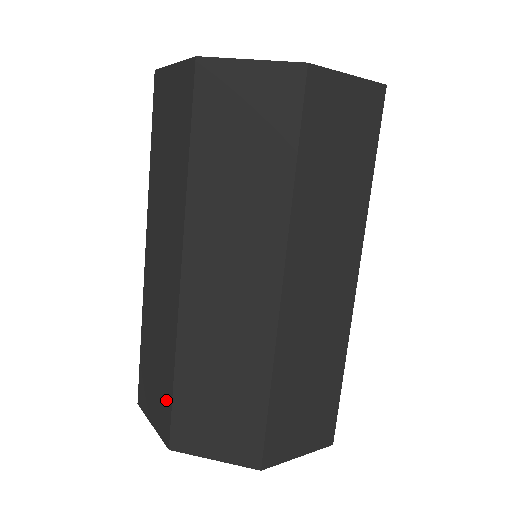
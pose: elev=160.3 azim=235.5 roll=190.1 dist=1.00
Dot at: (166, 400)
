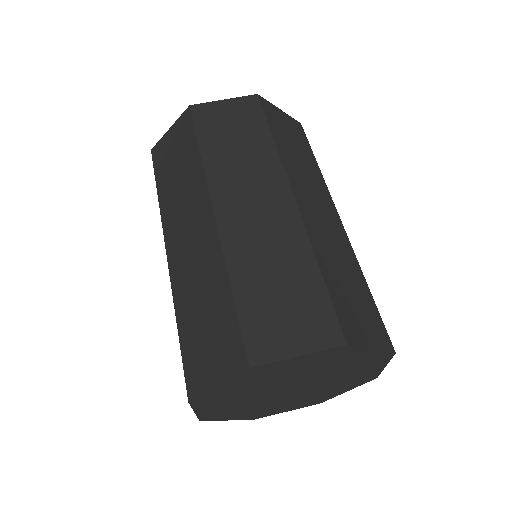
Dot at: (318, 303)
